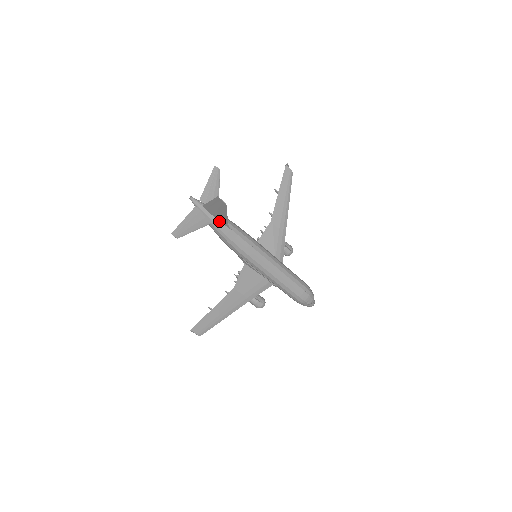
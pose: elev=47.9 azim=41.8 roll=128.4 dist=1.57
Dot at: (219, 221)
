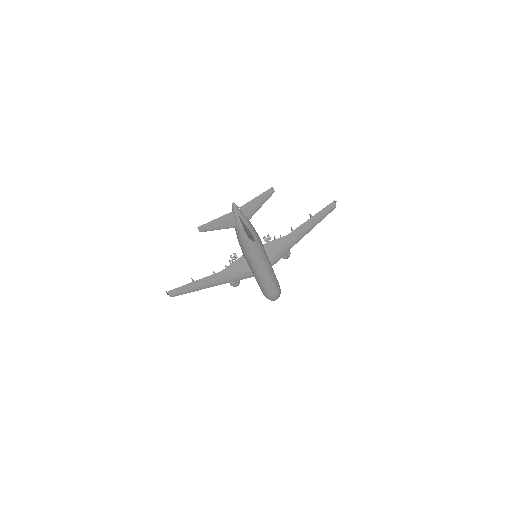
Dot at: (244, 230)
